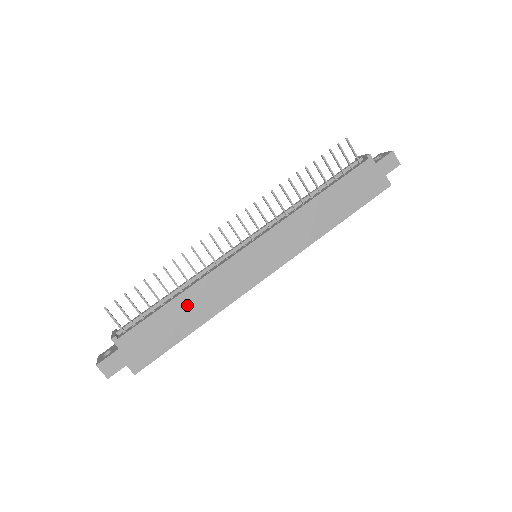
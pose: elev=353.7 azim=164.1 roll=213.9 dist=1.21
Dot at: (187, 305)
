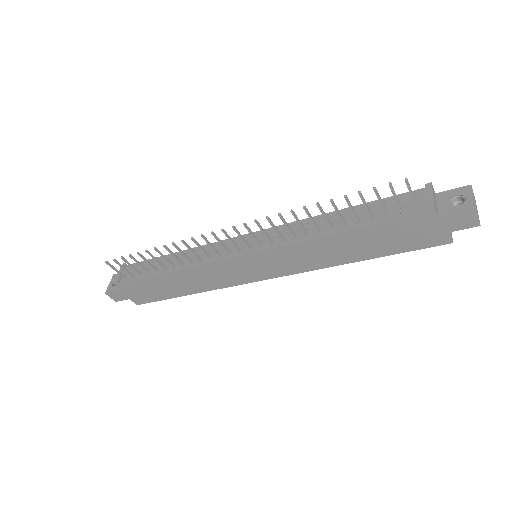
Dot at: (178, 280)
